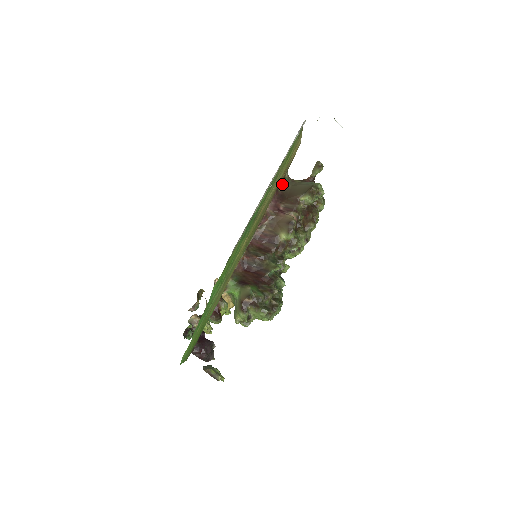
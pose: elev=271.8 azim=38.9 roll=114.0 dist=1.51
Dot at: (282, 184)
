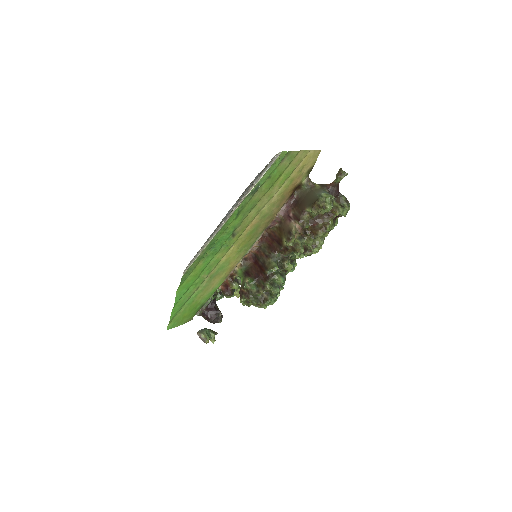
Dot at: (300, 189)
